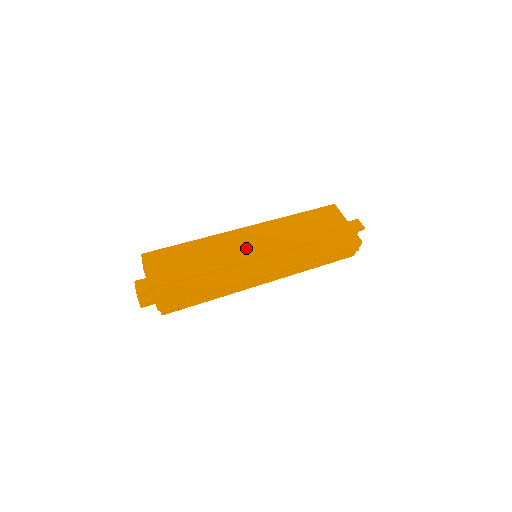
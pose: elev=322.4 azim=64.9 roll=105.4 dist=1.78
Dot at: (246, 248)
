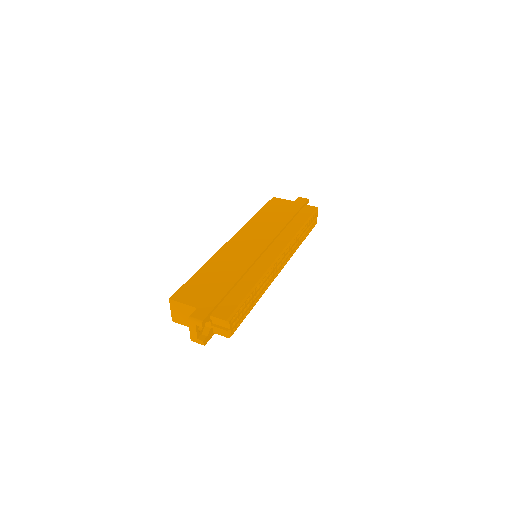
Dot at: (248, 250)
